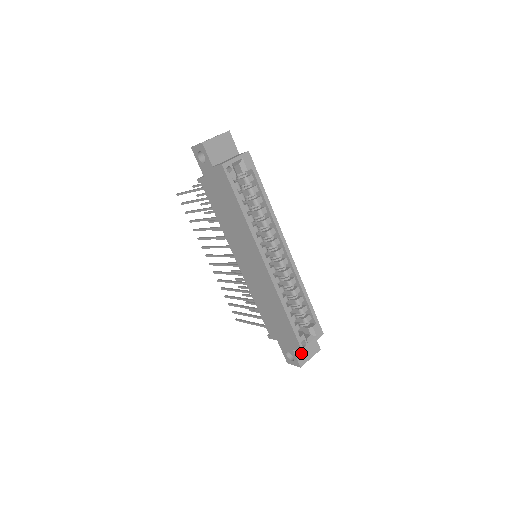
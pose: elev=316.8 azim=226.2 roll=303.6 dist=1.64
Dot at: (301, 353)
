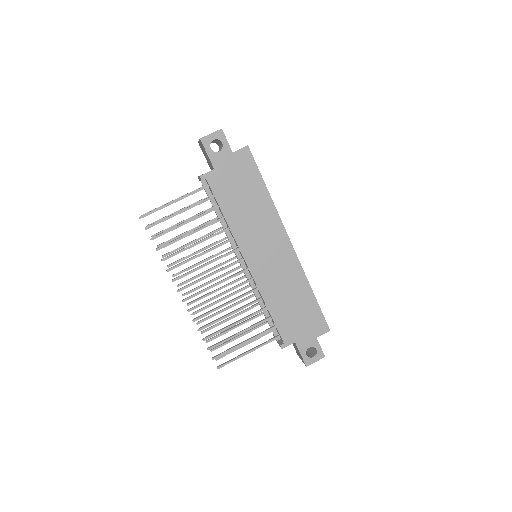
Dot at: occluded
